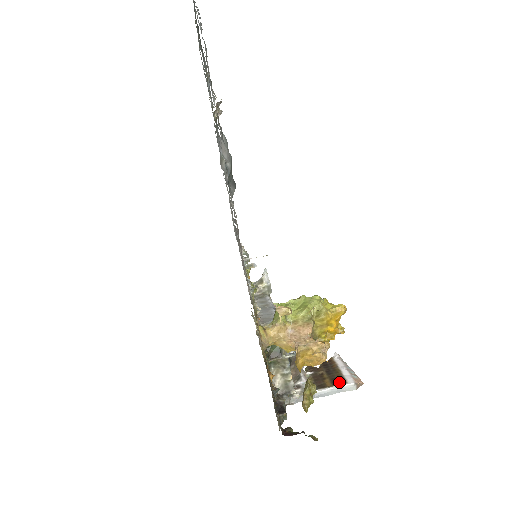
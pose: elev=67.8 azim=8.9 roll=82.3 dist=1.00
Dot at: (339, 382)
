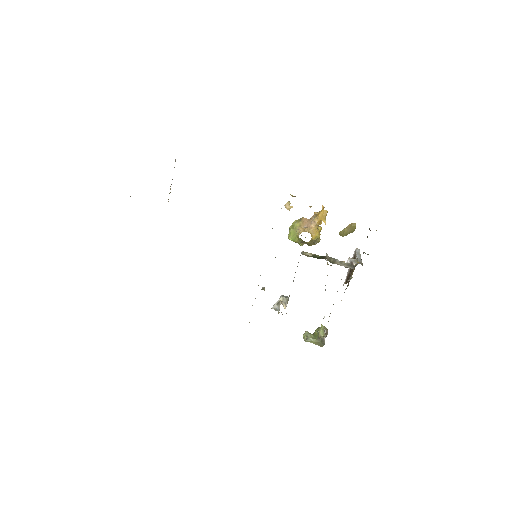
Dot at: (354, 257)
